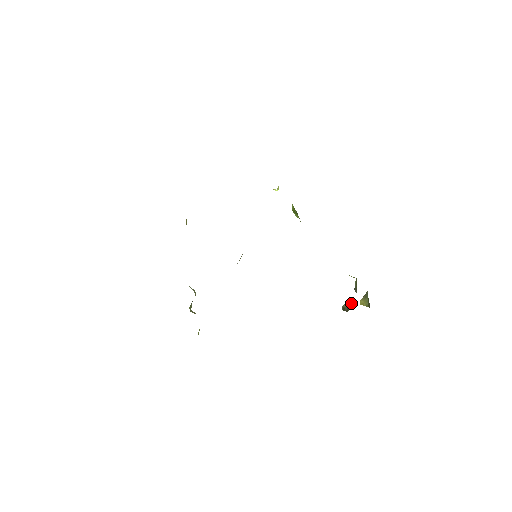
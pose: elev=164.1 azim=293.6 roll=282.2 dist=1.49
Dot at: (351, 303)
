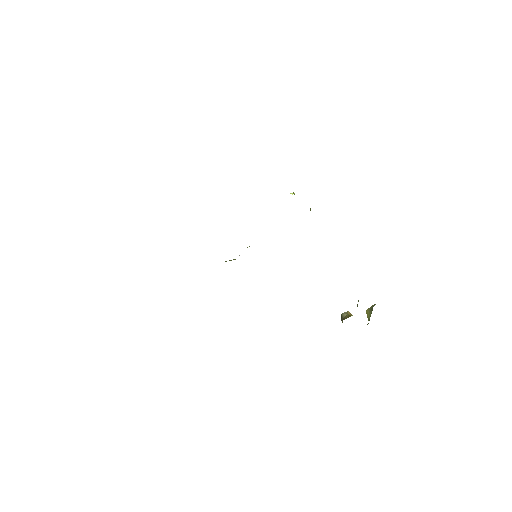
Dot at: (347, 317)
